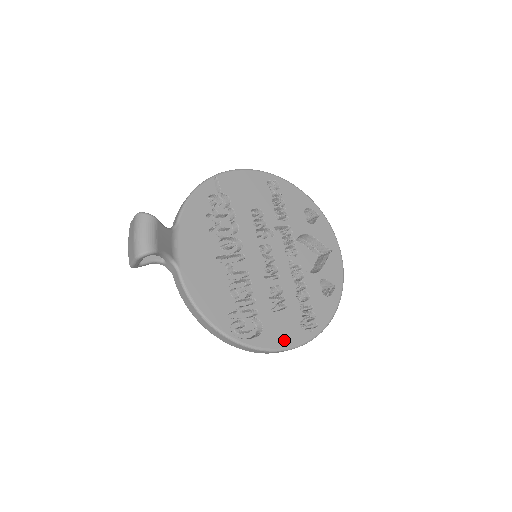
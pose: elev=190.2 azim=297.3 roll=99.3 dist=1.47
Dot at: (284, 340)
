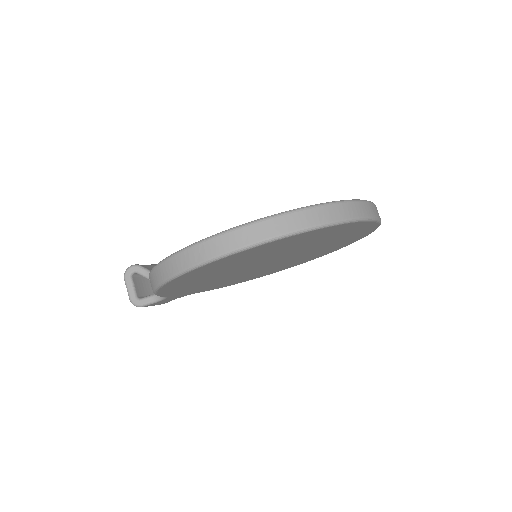
Dot at: occluded
